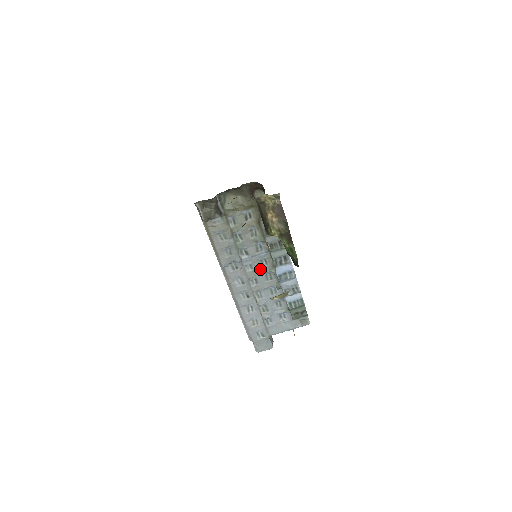
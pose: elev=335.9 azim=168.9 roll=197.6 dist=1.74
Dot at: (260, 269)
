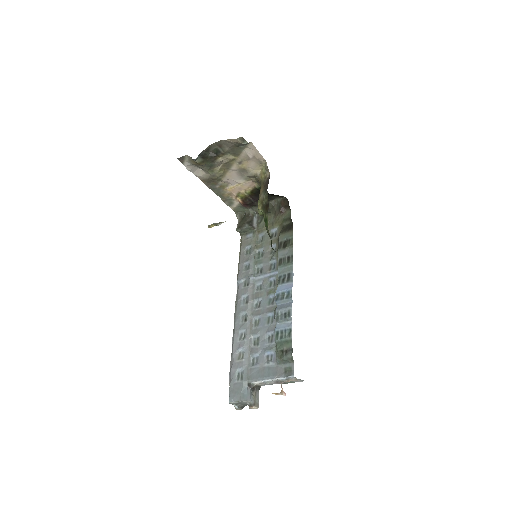
Dot at: (267, 290)
